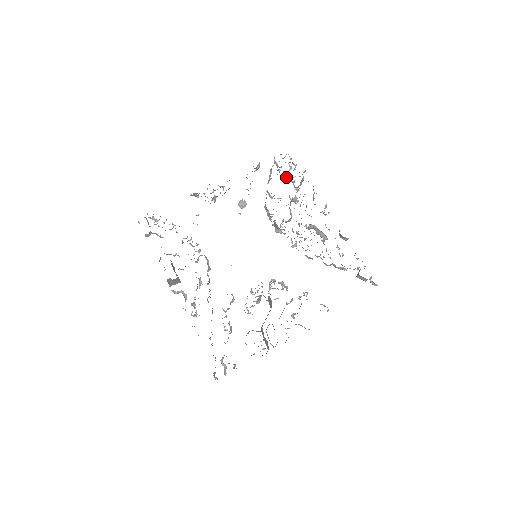
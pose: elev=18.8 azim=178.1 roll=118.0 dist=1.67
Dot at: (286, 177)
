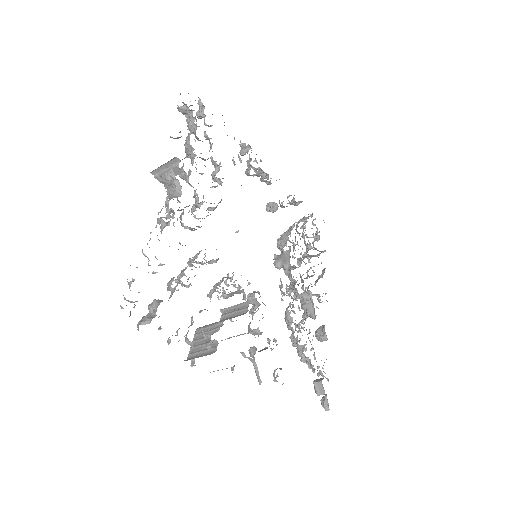
Dot at: (304, 238)
